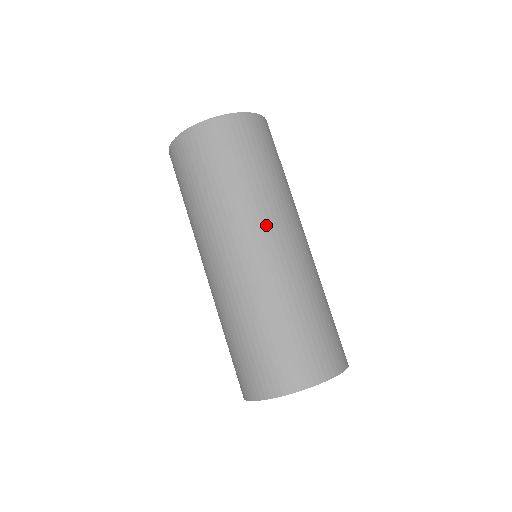
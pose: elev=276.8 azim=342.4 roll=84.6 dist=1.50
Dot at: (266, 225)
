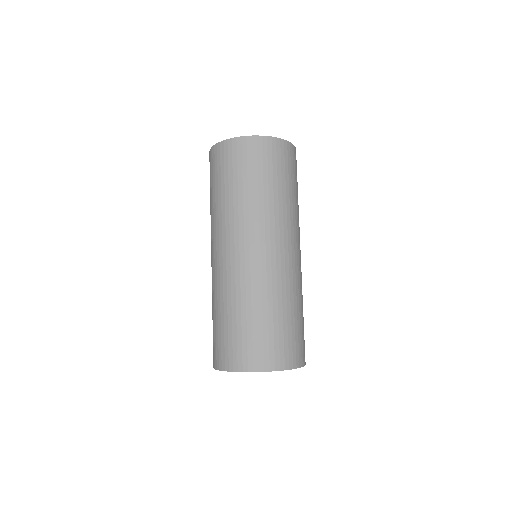
Dot at: (295, 236)
